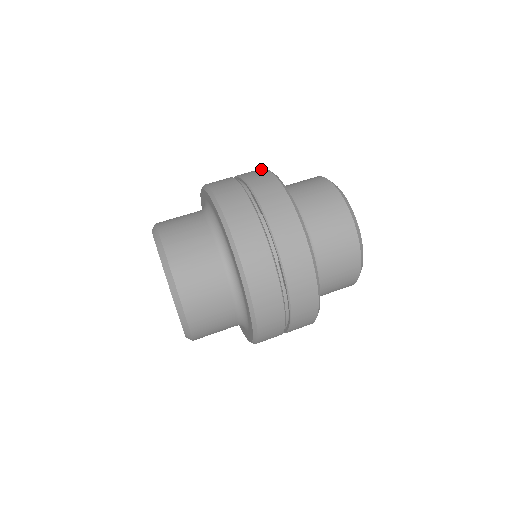
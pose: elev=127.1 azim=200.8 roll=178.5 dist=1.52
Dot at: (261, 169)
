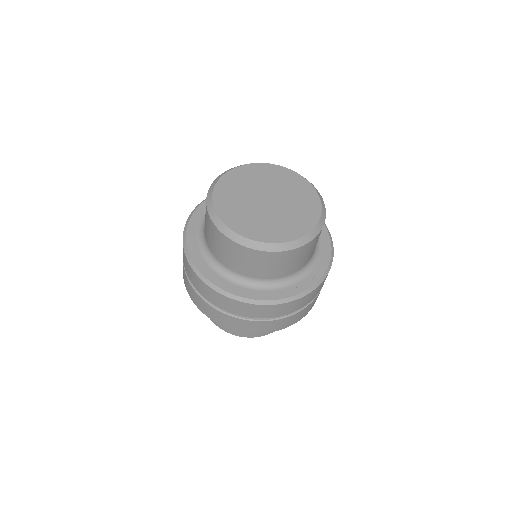
Dot at: (203, 284)
